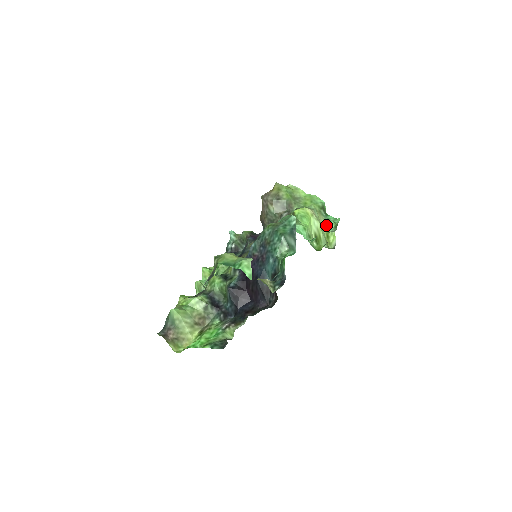
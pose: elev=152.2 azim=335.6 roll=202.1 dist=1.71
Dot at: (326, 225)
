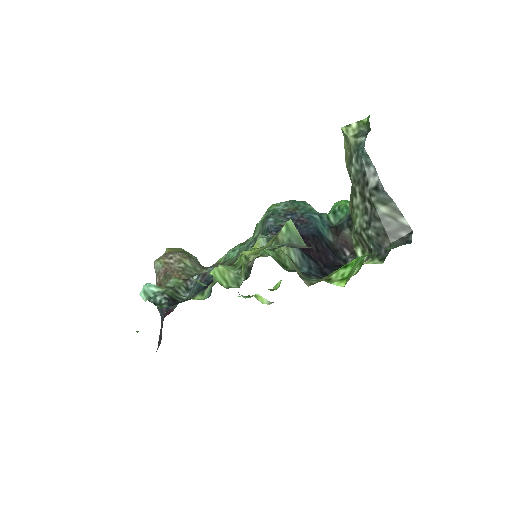
Dot at: occluded
